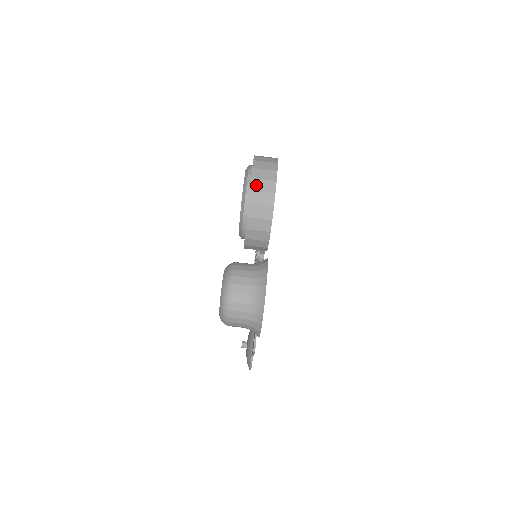
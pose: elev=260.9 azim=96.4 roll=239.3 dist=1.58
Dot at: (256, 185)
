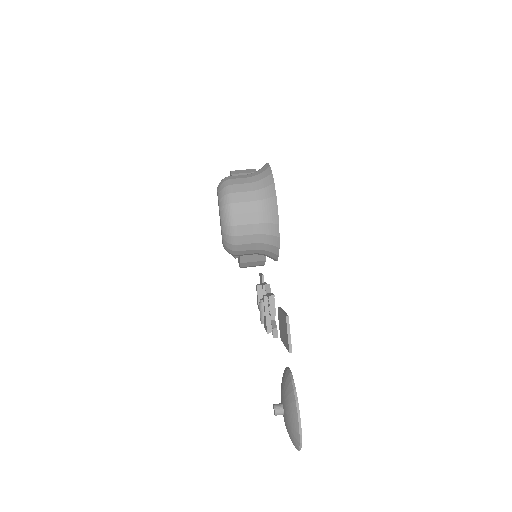
Dot at: occluded
